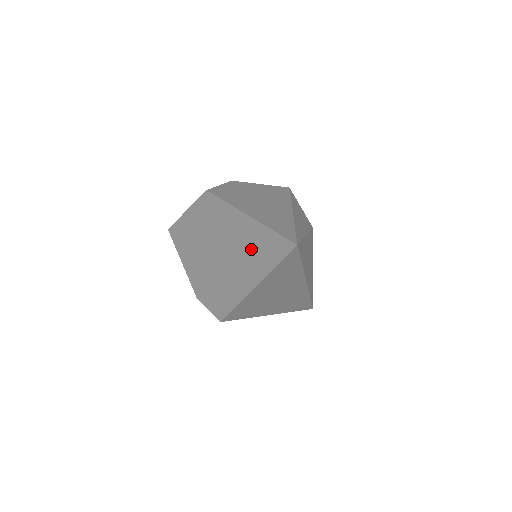
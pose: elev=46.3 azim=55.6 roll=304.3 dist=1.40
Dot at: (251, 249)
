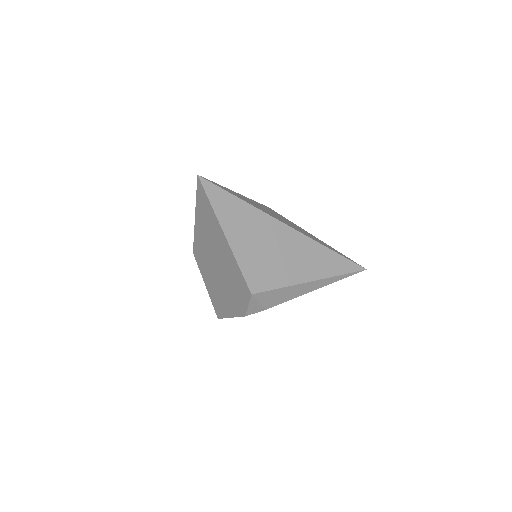
Dot at: (208, 224)
